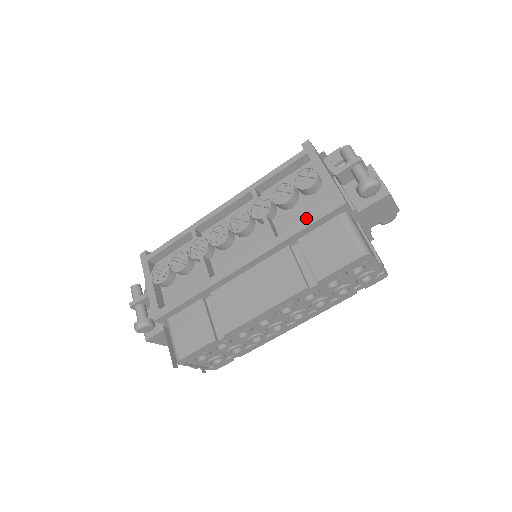
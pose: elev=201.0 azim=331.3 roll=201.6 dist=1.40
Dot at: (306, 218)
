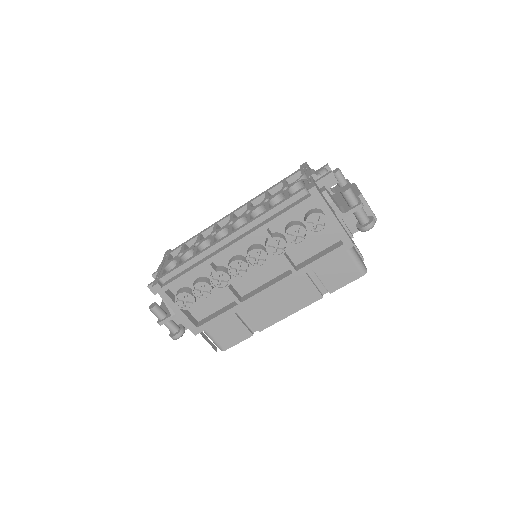
Dot at: (322, 257)
